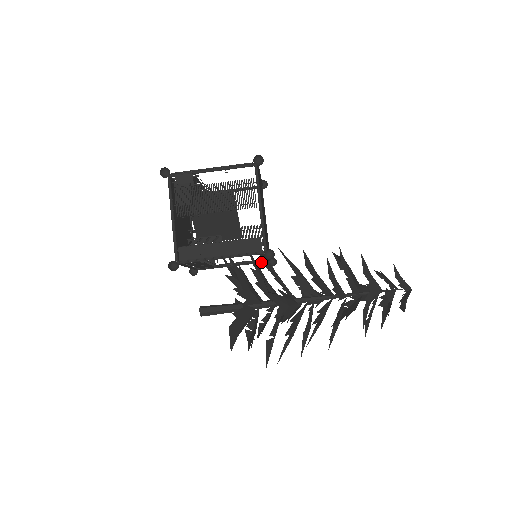
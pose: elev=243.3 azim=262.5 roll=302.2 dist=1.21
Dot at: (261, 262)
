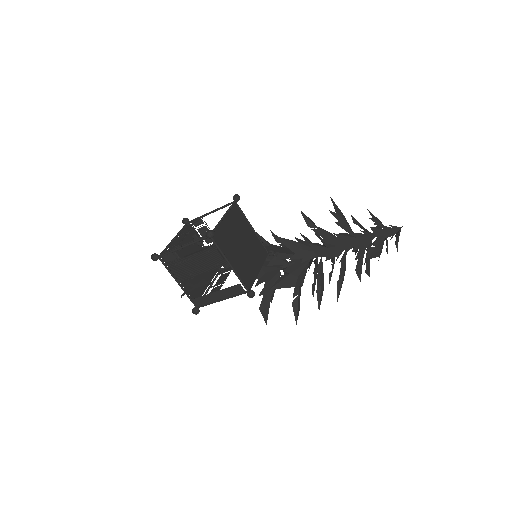
Dot at: occluded
